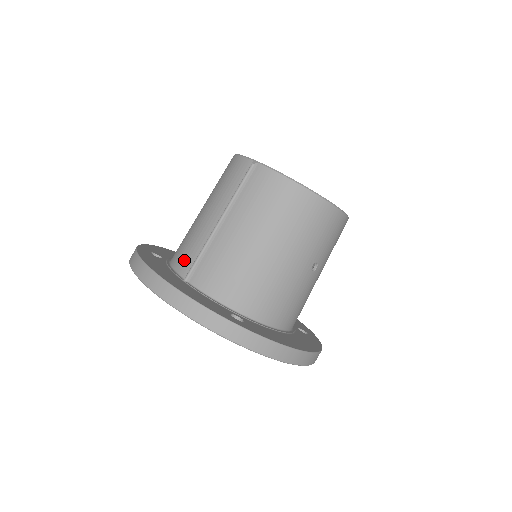
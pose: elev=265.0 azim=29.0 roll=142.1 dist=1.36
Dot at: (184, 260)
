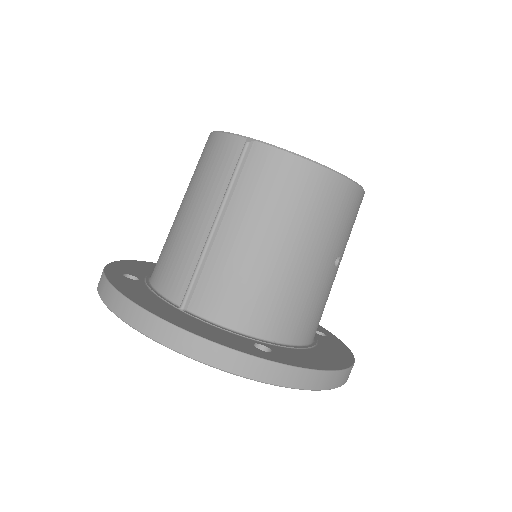
Dot at: (173, 281)
